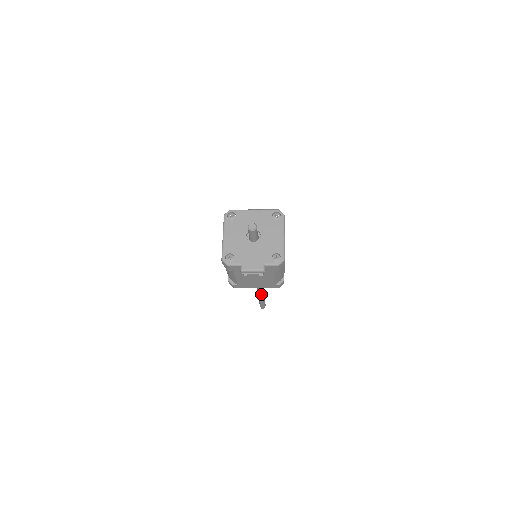
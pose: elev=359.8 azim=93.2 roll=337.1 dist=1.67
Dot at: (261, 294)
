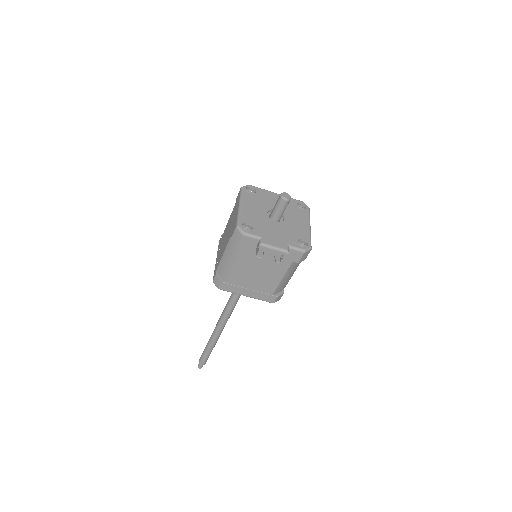
Dot at: (217, 335)
